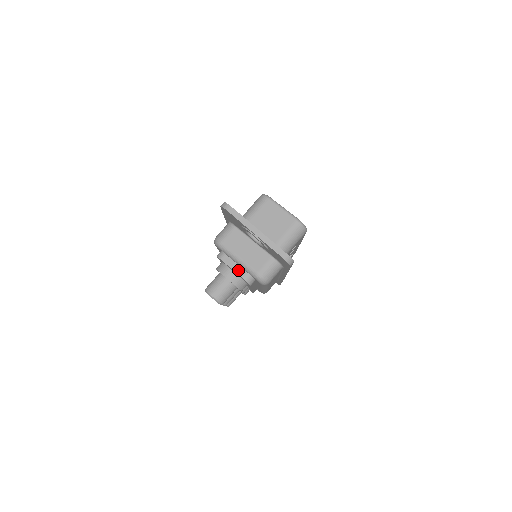
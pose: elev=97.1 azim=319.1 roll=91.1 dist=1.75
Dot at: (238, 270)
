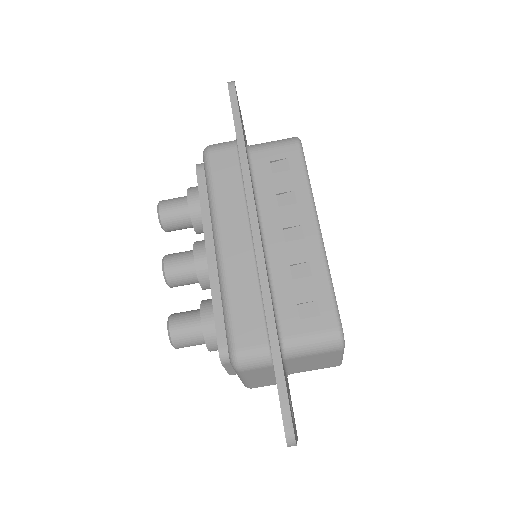
Dot at: (232, 372)
